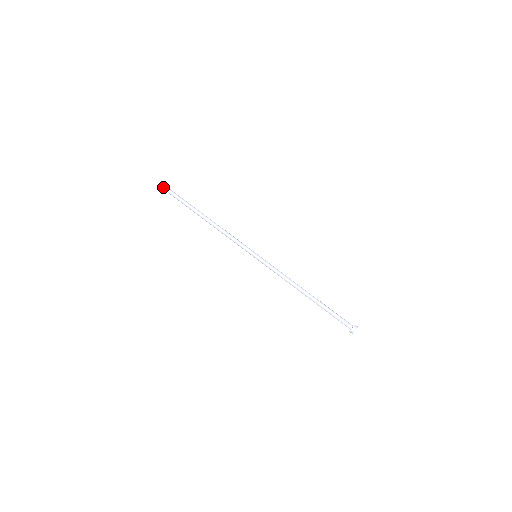
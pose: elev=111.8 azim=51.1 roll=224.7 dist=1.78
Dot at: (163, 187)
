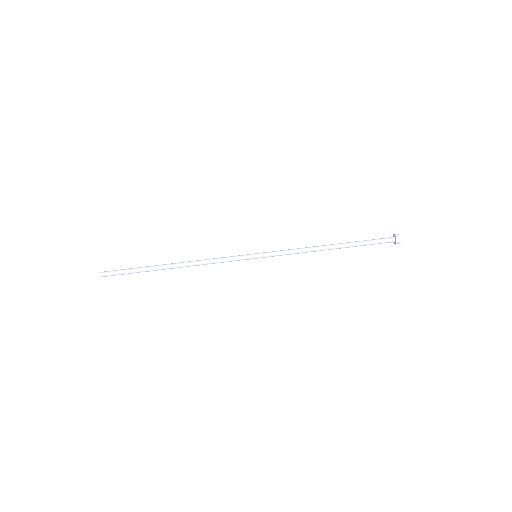
Dot at: occluded
